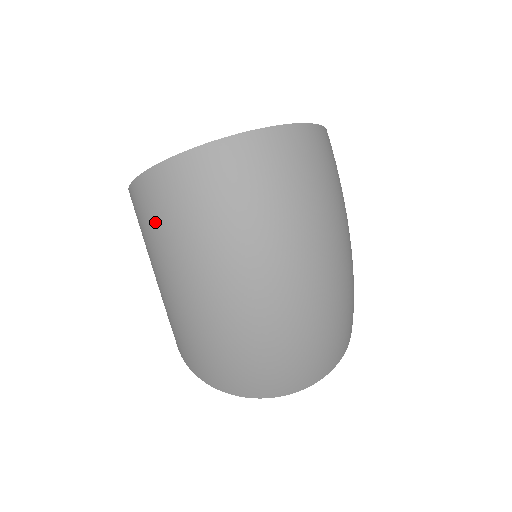
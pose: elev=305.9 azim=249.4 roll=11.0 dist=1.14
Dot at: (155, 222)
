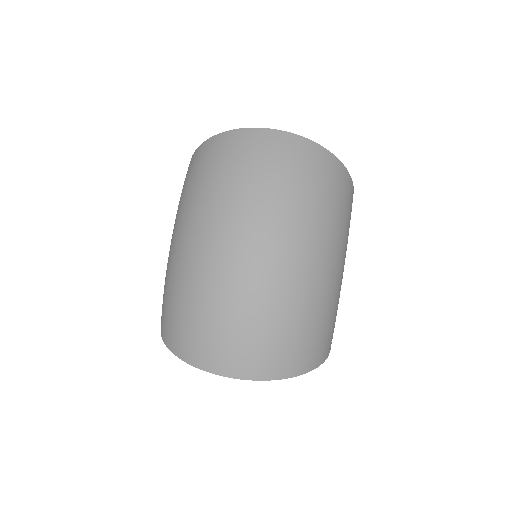
Dot at: (187, 181)
